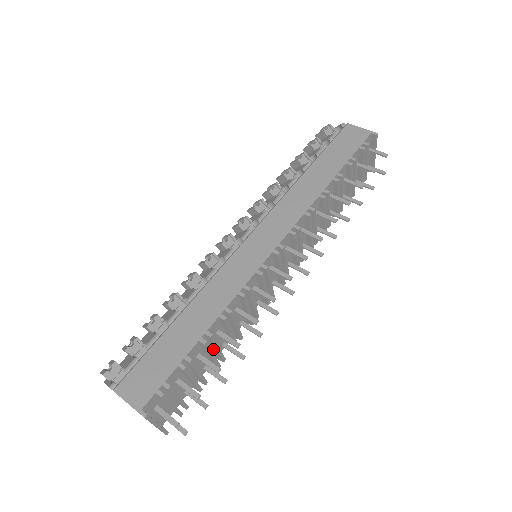
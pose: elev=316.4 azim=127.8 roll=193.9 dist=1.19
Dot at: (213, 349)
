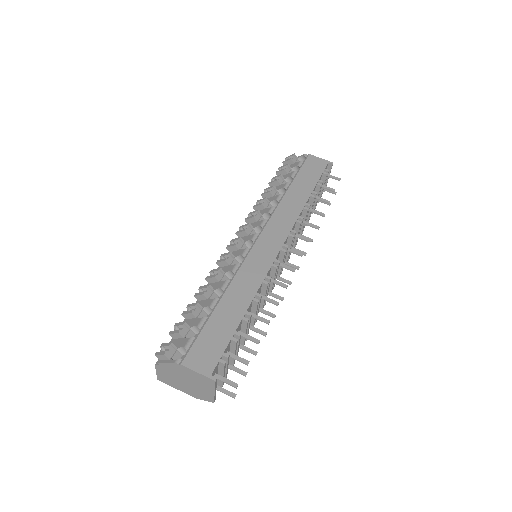
Dot at: occluded
